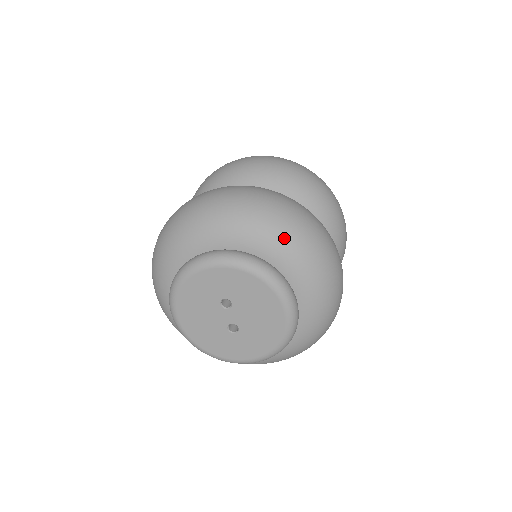
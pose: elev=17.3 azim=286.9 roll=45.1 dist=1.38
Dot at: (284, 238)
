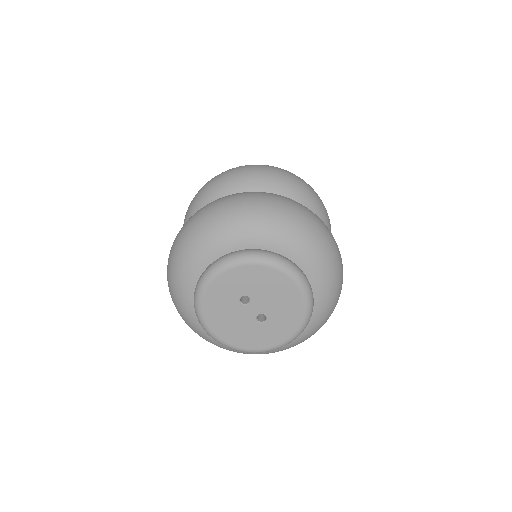
Dot at: (263, 224)
